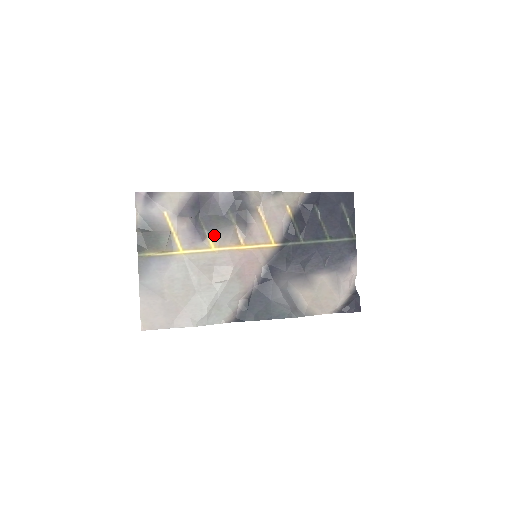
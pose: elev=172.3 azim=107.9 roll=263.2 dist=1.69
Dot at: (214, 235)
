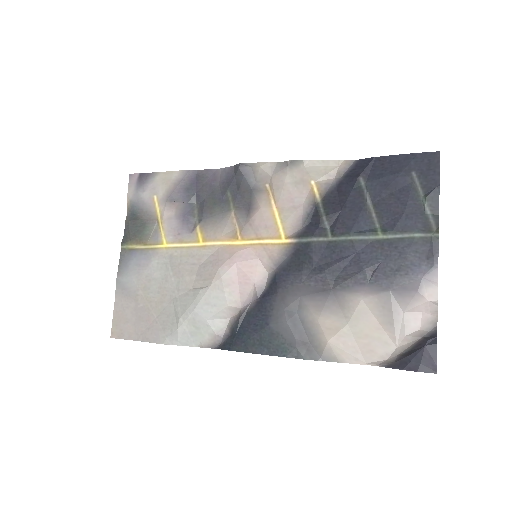
Dot at: (204, 225)
